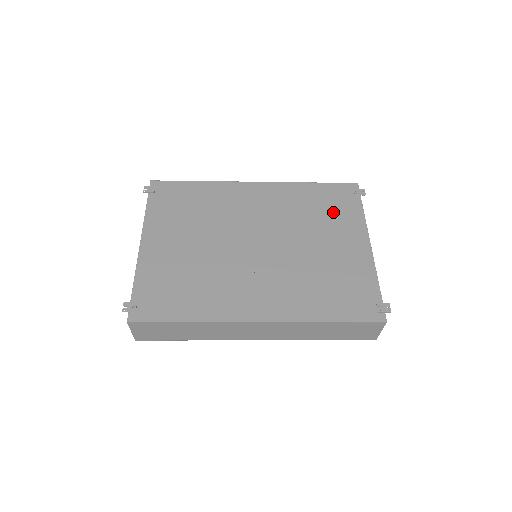
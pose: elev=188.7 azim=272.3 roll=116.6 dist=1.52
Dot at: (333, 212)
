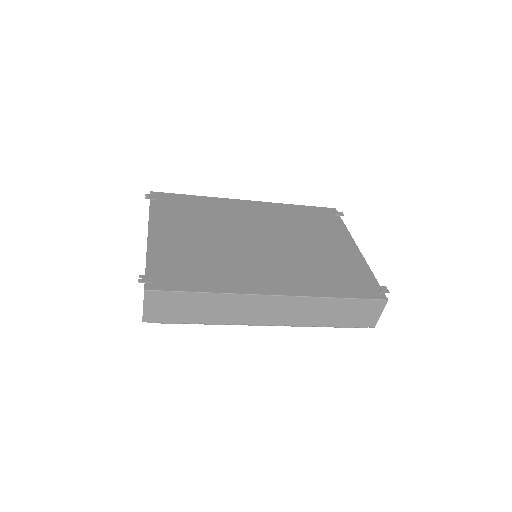
Dot at: (320, 225)
